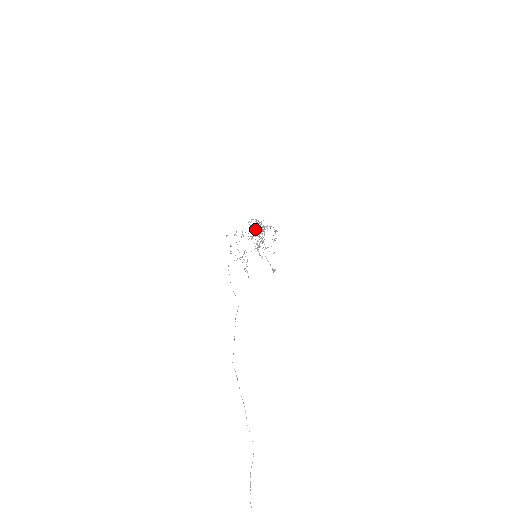
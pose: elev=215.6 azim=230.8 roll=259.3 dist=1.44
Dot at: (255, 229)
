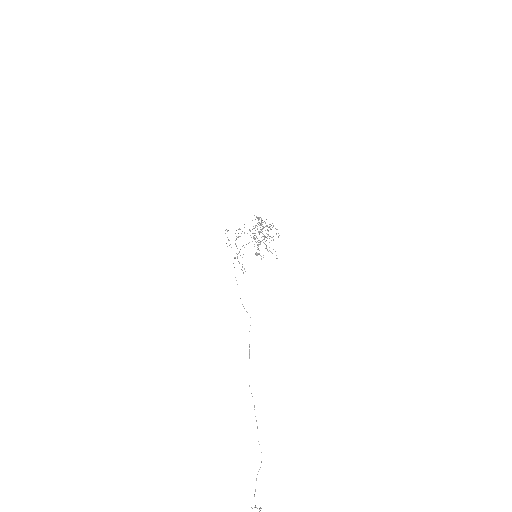
Dot at: (262, 233)
